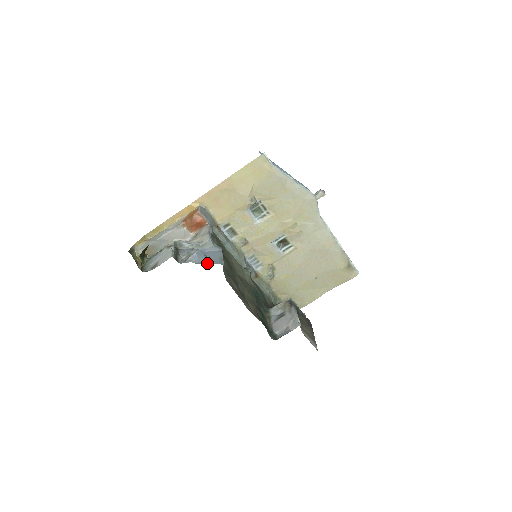
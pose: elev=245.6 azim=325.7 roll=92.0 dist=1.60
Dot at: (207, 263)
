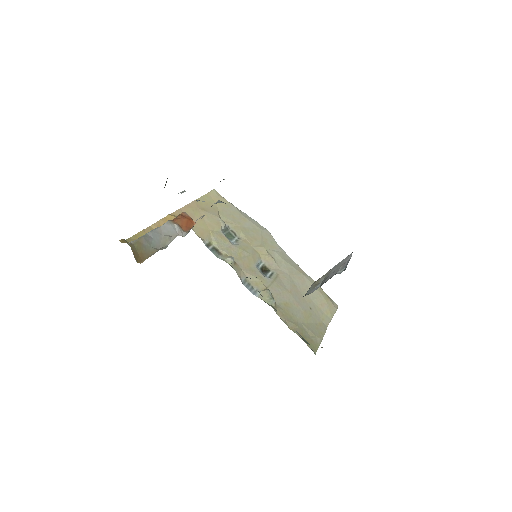
Dot at: occluded
